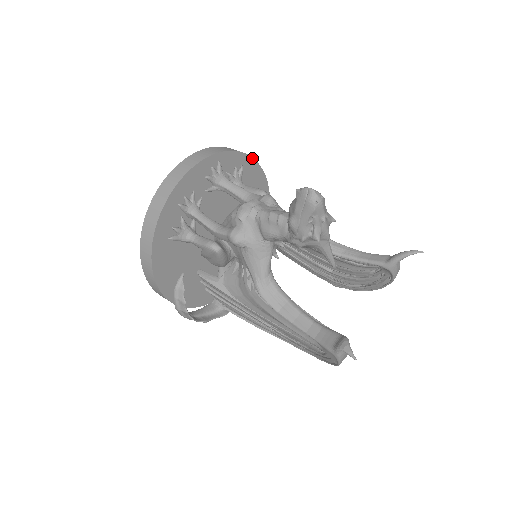
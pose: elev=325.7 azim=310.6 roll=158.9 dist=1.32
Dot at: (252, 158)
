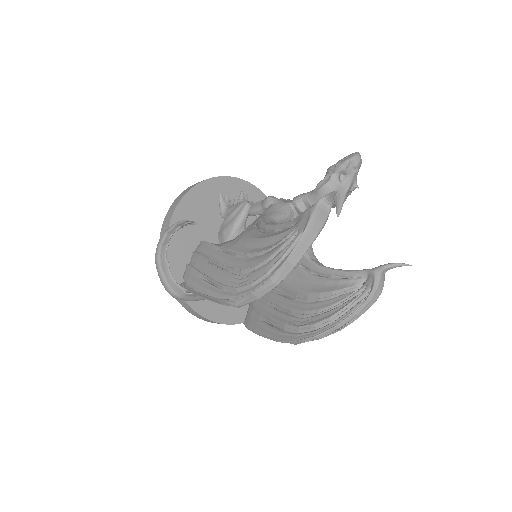
Dot at: occluded
